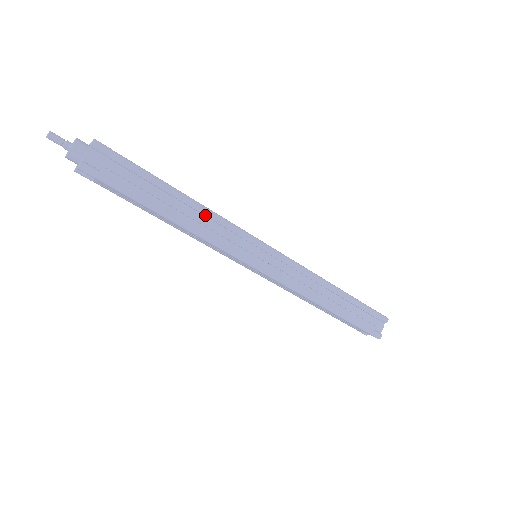
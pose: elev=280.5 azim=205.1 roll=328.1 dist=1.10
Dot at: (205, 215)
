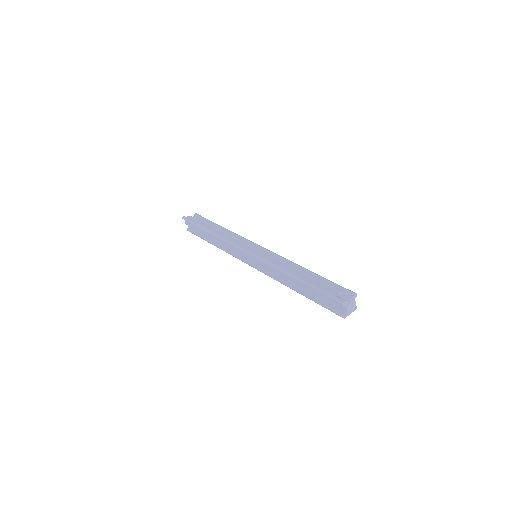
Dot at: (230, 233)
